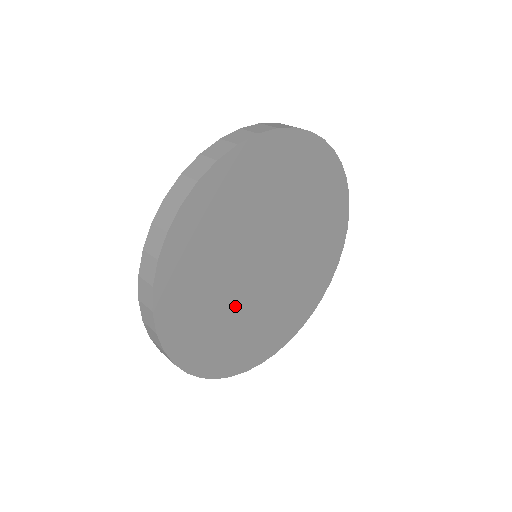
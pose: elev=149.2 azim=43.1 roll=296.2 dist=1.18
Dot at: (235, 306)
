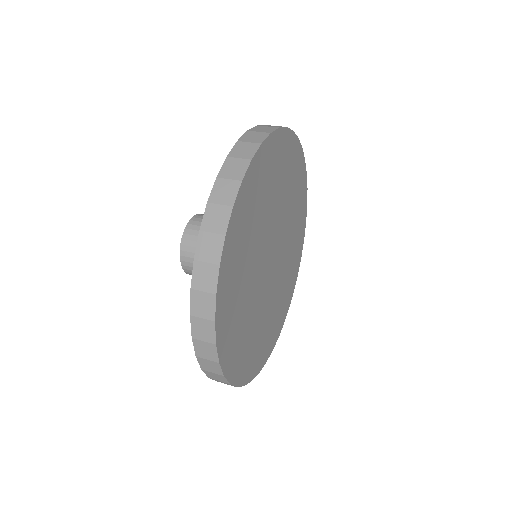
Dot at: (252, 288)
